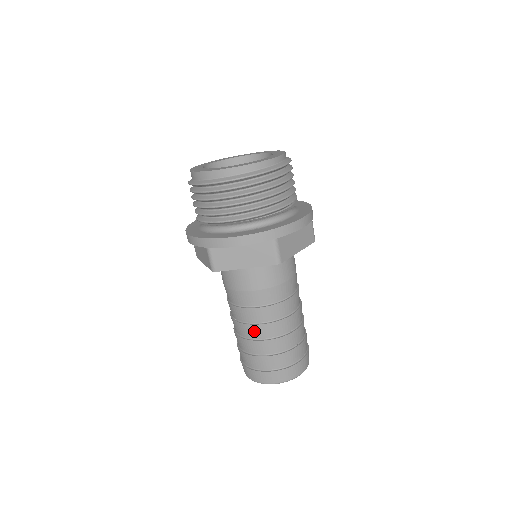
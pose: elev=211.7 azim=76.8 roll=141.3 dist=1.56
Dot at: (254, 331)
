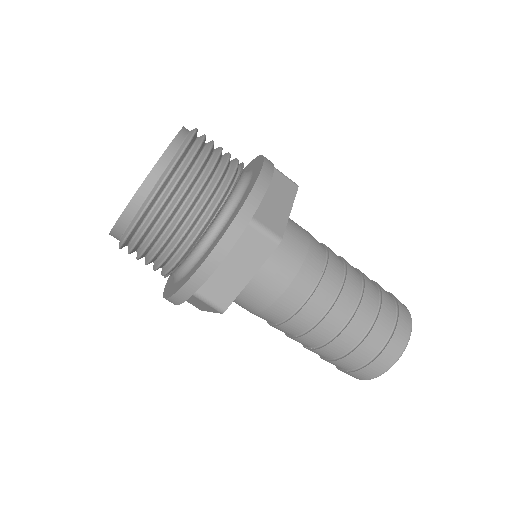
Dot at: (323, 332)
